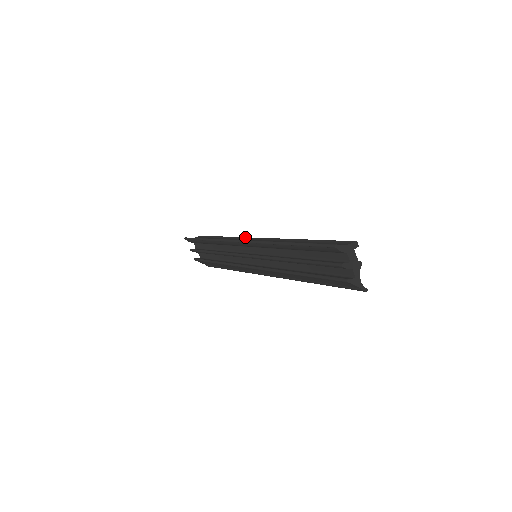
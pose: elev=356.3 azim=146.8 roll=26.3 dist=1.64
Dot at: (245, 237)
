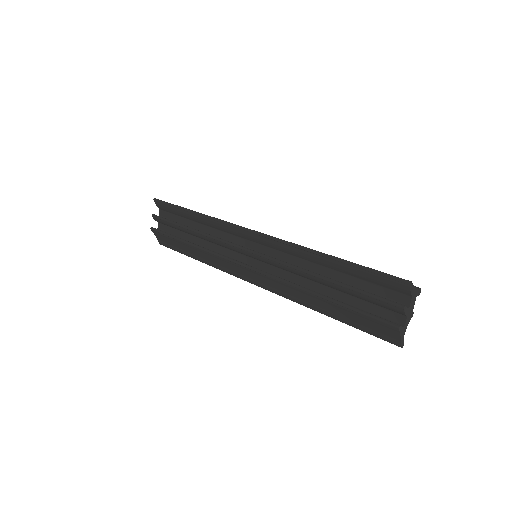
Dot at: occluded
